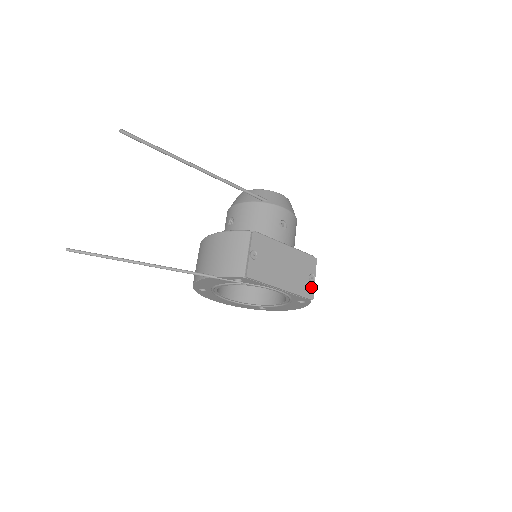
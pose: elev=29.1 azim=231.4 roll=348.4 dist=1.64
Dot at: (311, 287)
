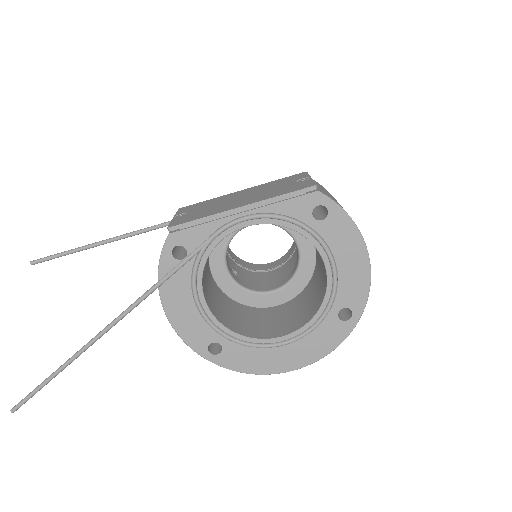
Dot at: (306, 183)
